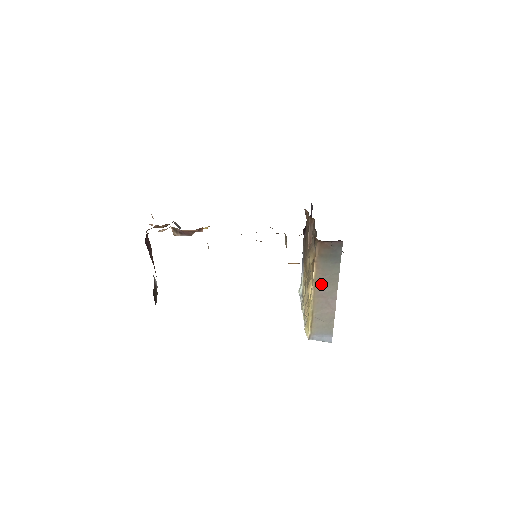
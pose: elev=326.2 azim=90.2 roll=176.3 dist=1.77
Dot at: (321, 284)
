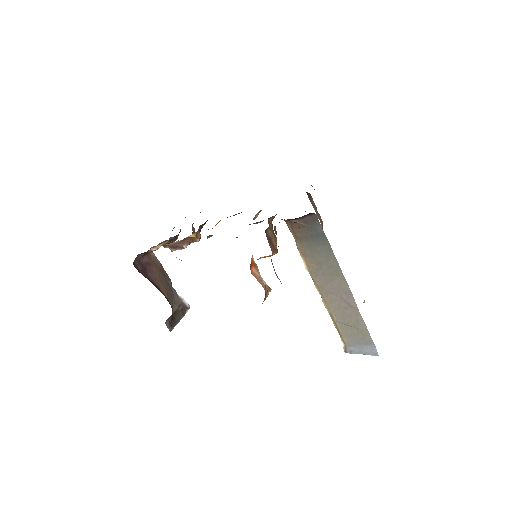
Dot at: (321, 277)
